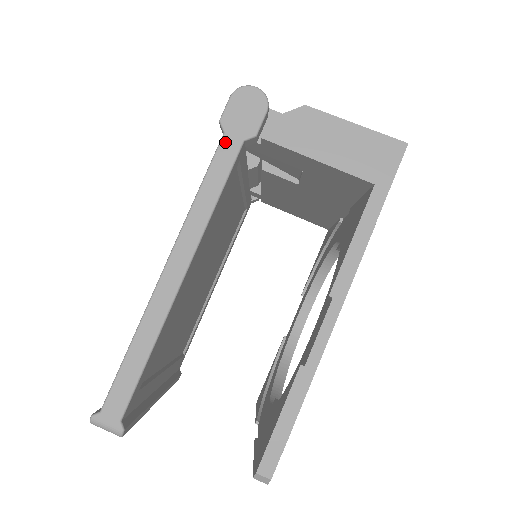
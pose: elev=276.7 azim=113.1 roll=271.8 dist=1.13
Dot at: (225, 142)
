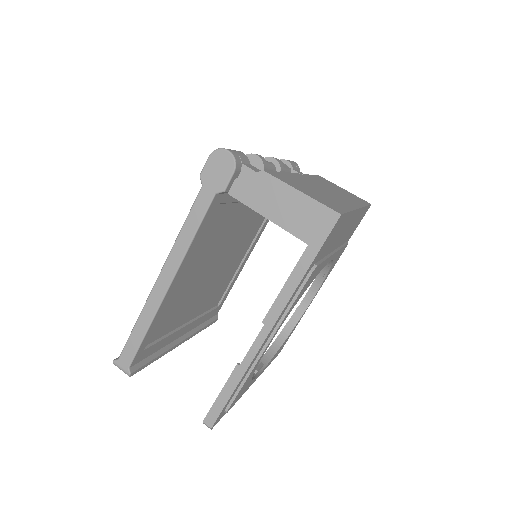
Dot at: (202, 193)
